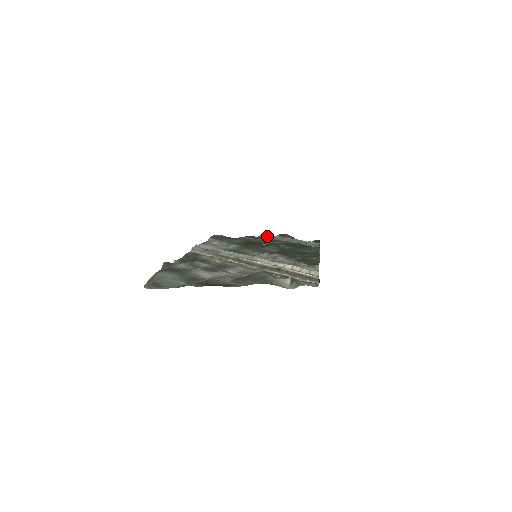
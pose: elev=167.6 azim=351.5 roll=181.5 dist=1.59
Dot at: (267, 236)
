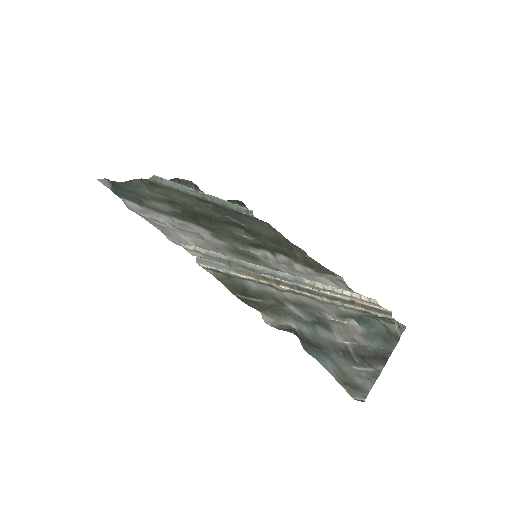
Dot at: (166, 182)
